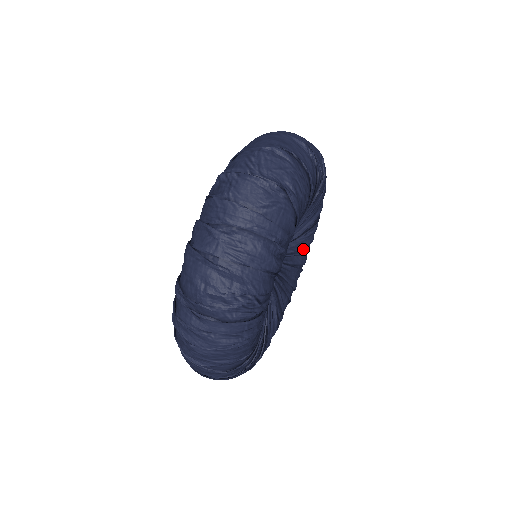
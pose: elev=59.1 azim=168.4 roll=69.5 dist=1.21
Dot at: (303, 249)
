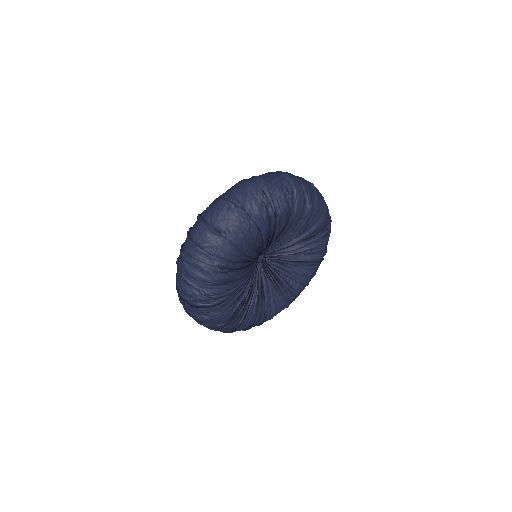
Dot at: (311, 250)
